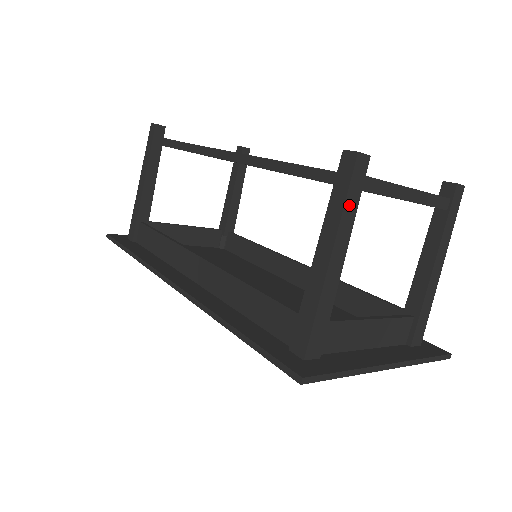
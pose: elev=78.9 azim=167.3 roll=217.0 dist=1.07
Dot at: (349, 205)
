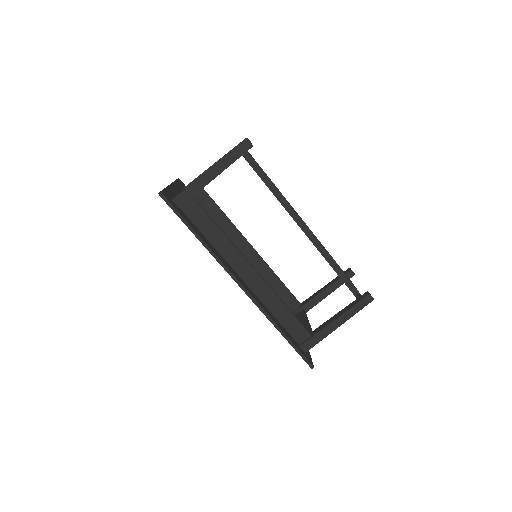
Dot at: (357, 311)
